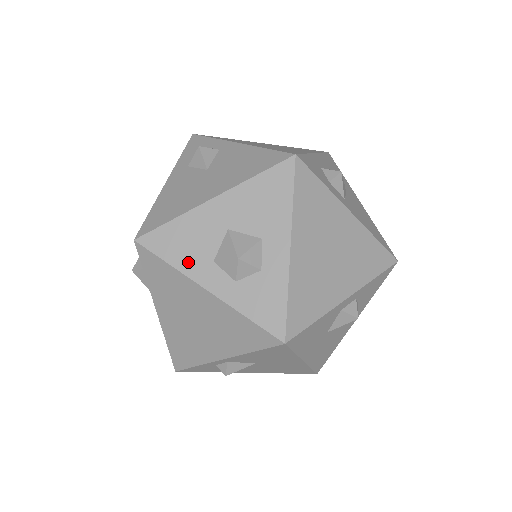
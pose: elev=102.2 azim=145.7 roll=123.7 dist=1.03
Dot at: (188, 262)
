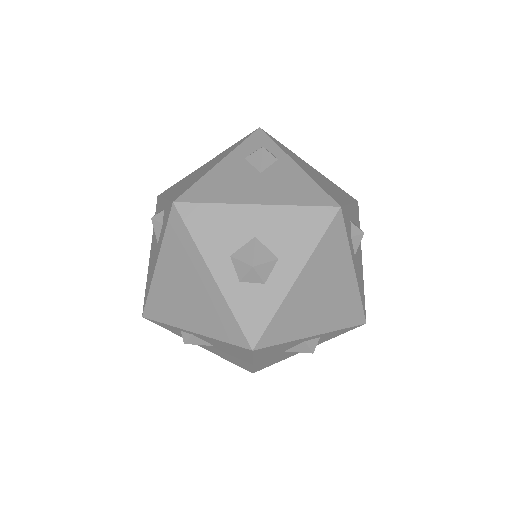
Dot at: (209, 245)
